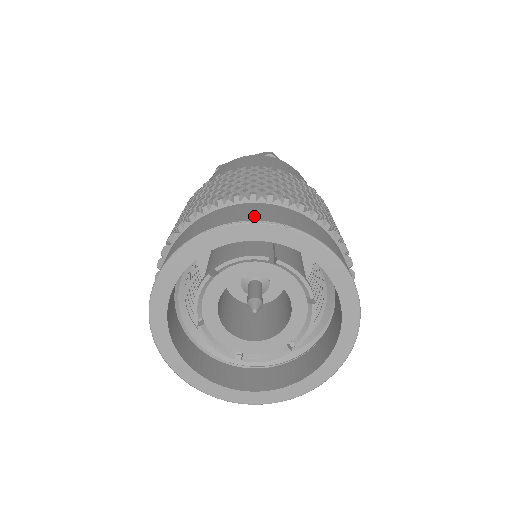
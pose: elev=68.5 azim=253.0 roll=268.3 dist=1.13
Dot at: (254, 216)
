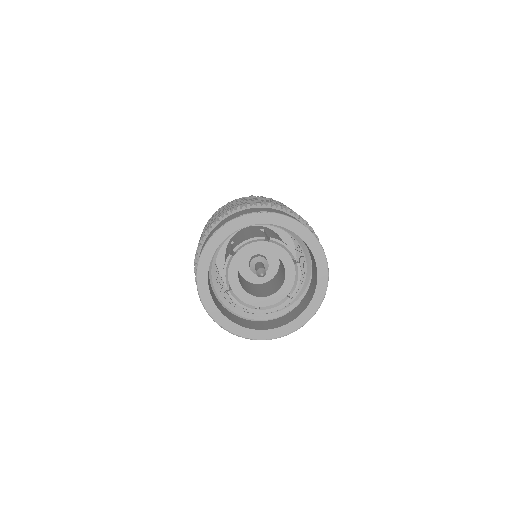
Dot at: (252, 211)
